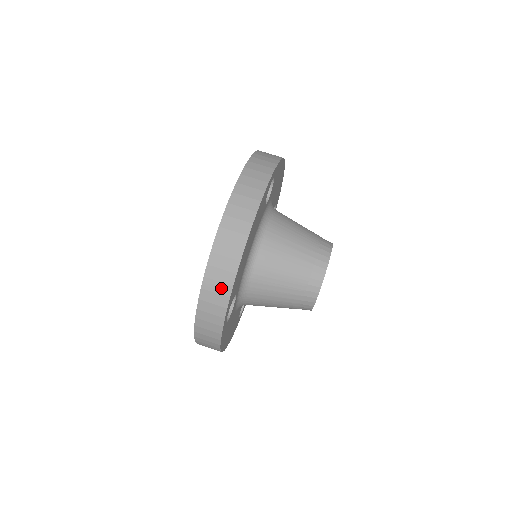
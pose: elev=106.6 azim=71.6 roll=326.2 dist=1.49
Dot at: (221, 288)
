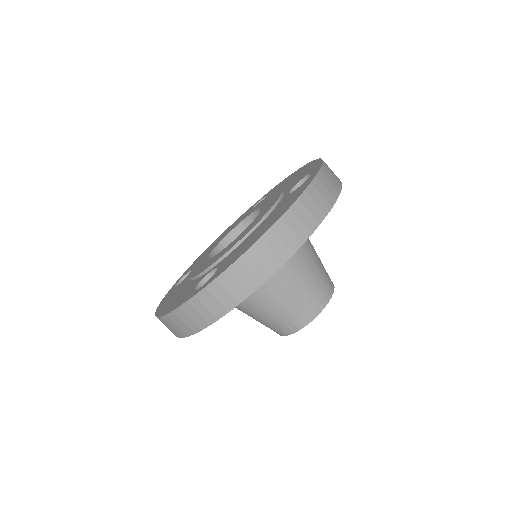
Dot at: occluded
